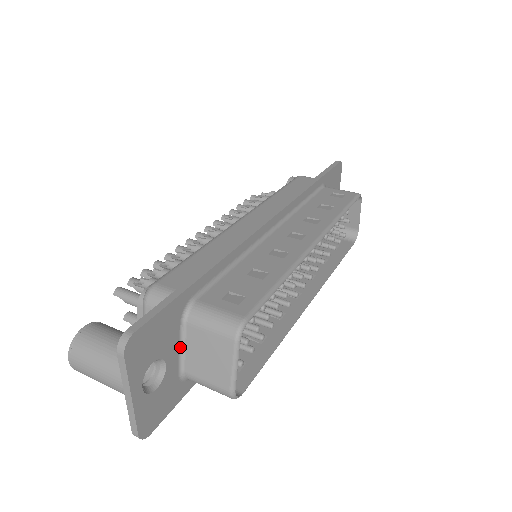
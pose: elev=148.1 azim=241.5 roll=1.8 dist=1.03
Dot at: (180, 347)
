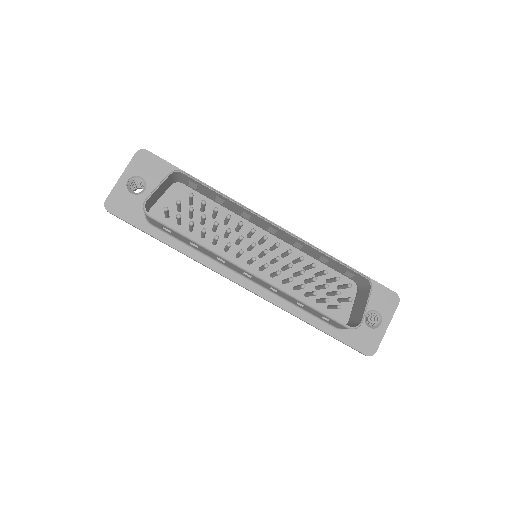
Dot at: occluded
